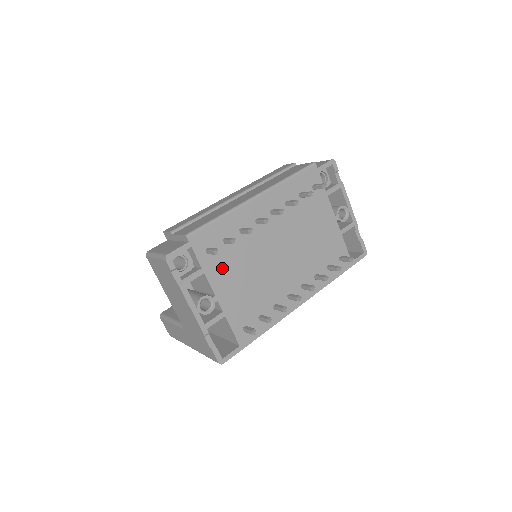
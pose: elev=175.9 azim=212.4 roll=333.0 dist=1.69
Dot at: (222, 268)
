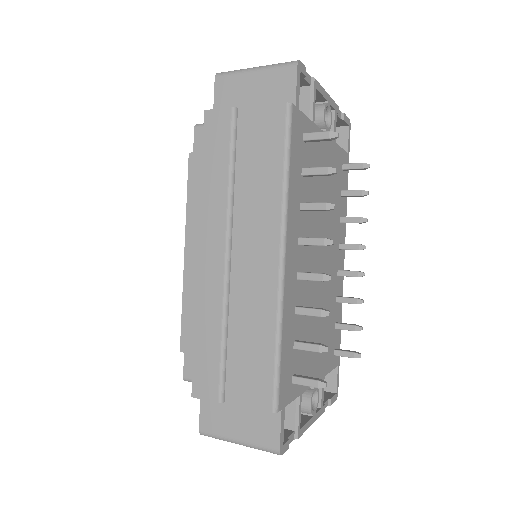
Dot at: (306, 363)
